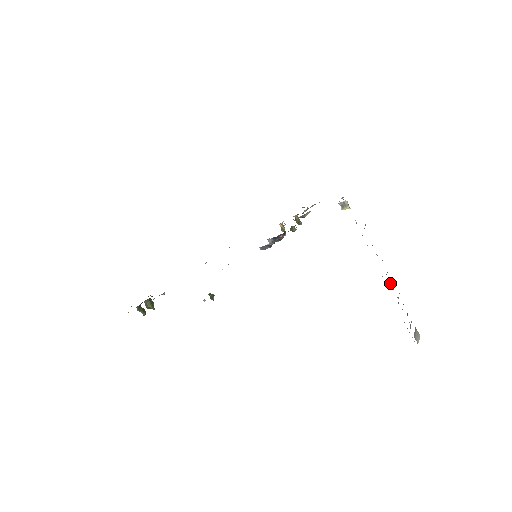
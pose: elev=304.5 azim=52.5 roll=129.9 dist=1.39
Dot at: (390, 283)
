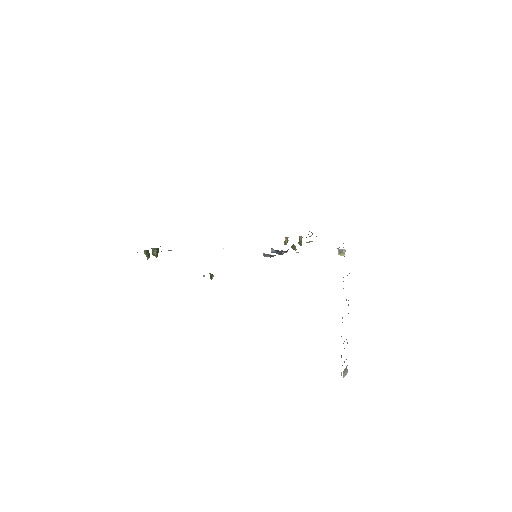
Dot at: occluded
